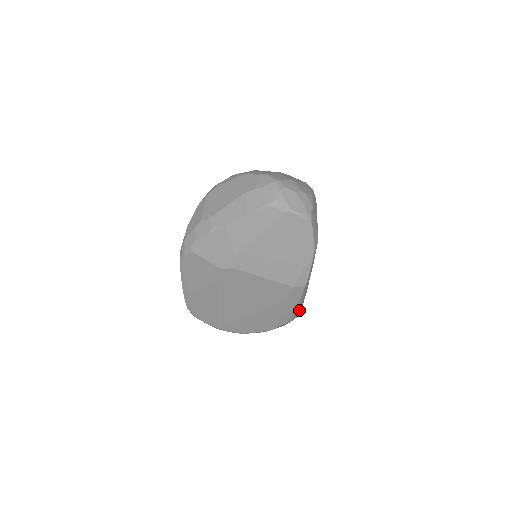
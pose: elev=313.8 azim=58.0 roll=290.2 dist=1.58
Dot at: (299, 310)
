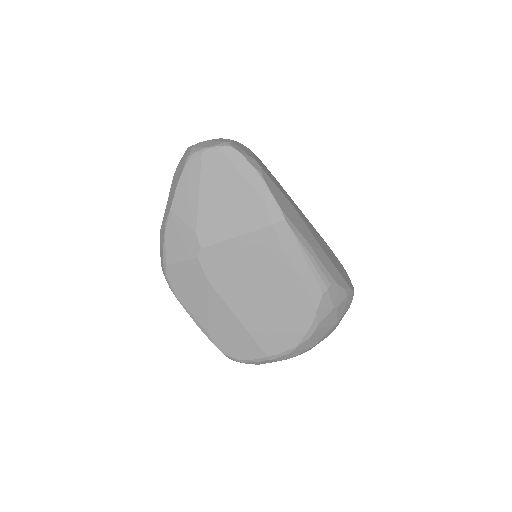
Dot at: (324, 270)
